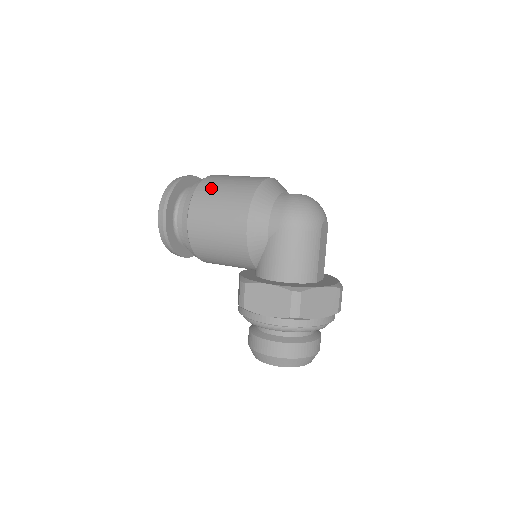
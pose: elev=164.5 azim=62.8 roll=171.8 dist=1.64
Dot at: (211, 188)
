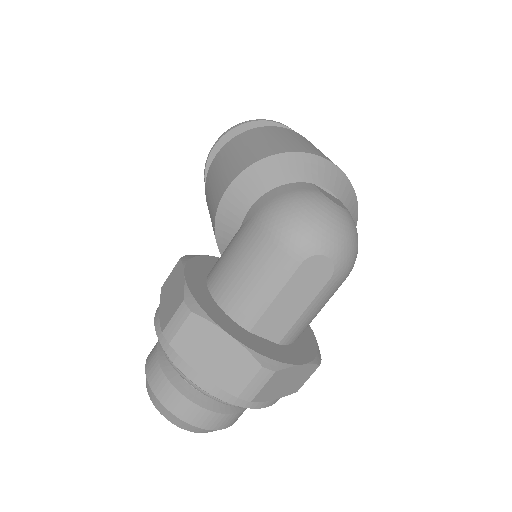
Dot at: (259, 134)
